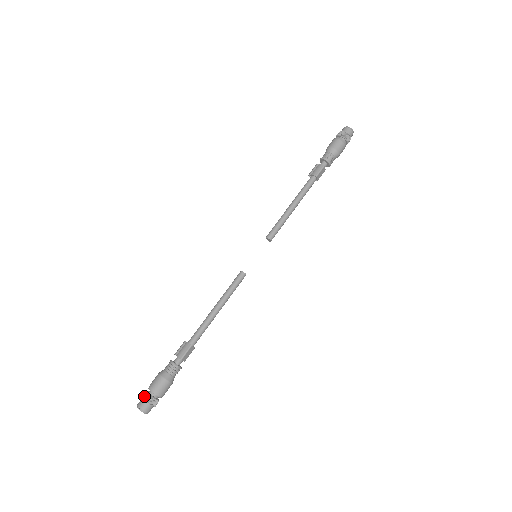
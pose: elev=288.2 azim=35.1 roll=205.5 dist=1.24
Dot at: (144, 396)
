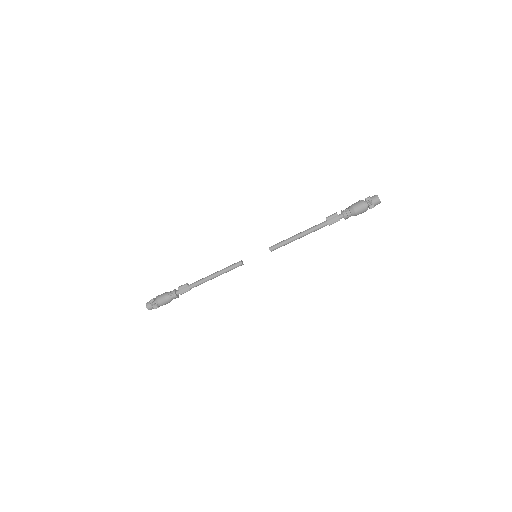
Dot at: (152, 304)
